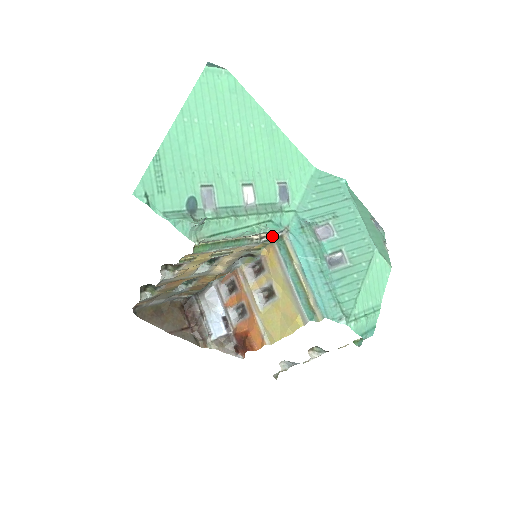
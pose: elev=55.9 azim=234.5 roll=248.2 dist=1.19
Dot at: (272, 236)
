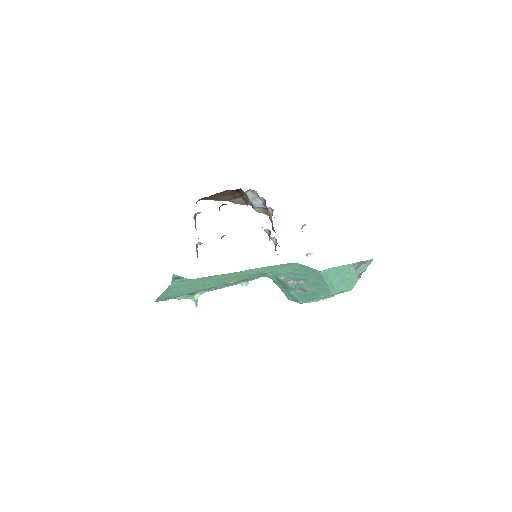
Dot at: occluded
